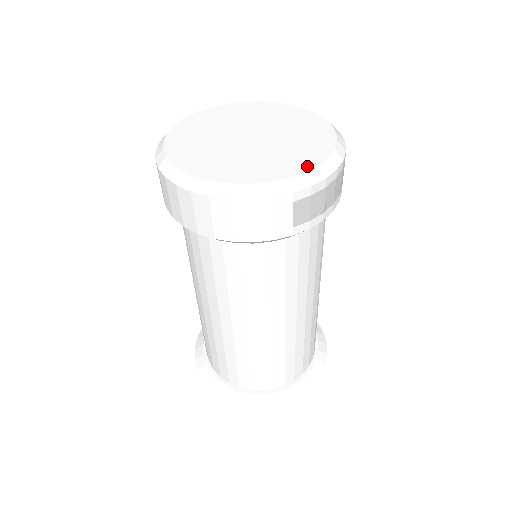
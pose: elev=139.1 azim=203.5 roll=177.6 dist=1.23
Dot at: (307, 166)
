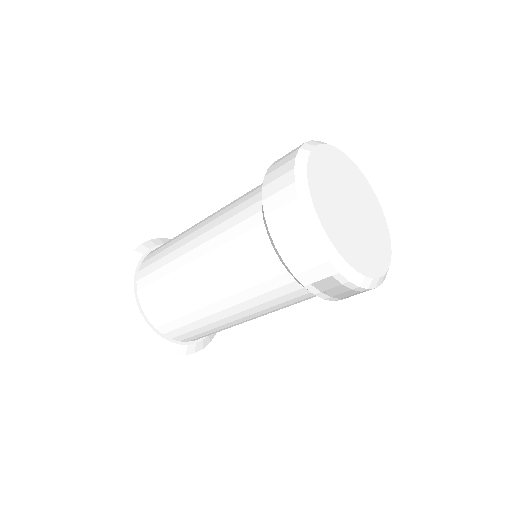
Dot at: (361, 269)
